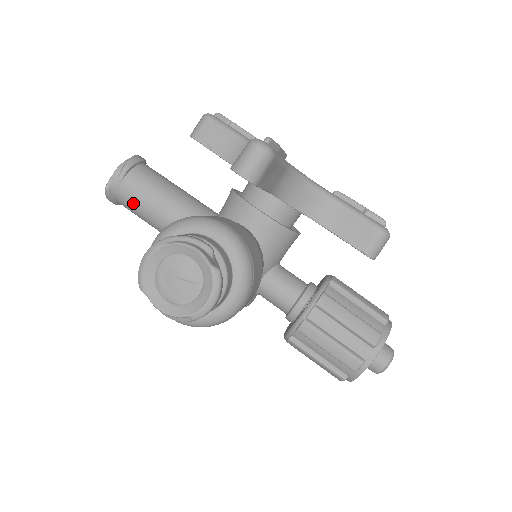
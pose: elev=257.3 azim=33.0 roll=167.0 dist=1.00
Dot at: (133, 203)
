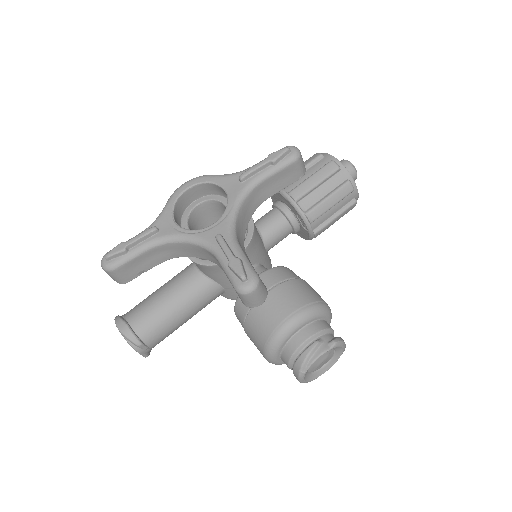
Dot at: occluded
